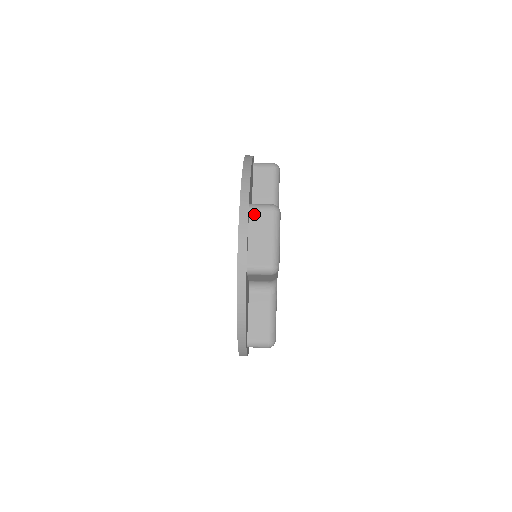
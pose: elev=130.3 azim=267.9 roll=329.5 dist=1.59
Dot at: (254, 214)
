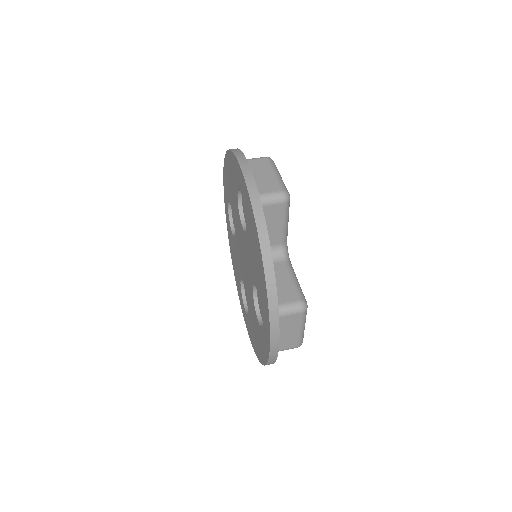
Dot at: (250, 162)
